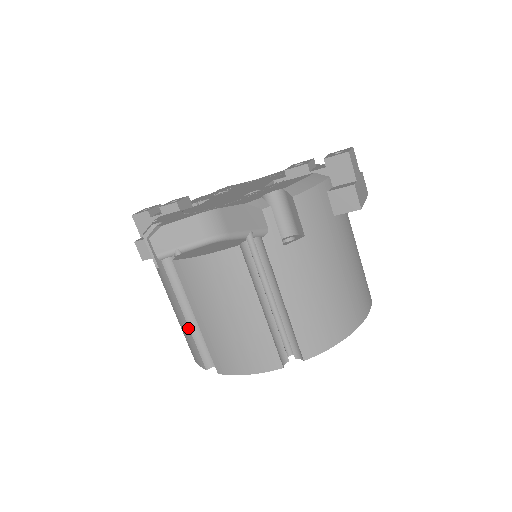
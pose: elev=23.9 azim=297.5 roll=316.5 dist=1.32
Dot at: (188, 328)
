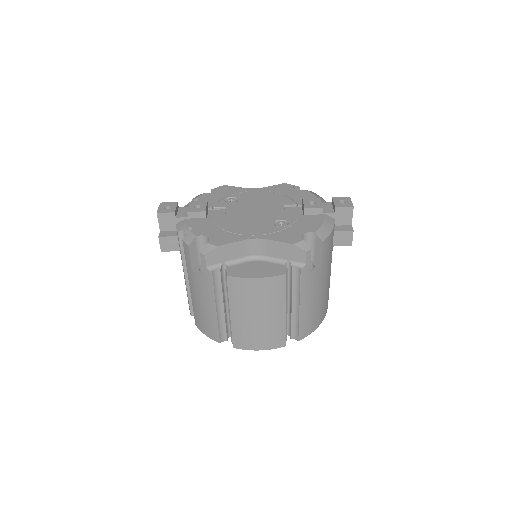
Dot at: (216, 317)
